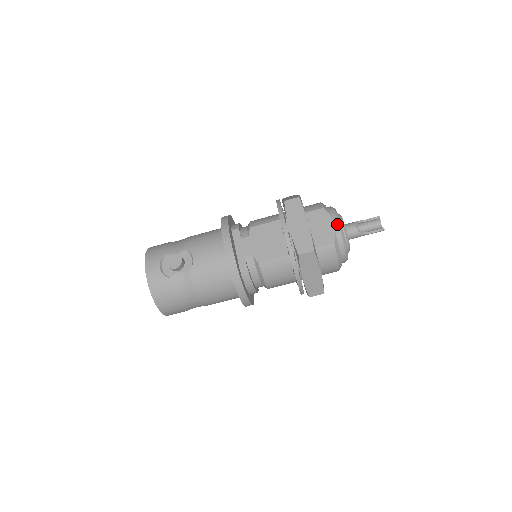
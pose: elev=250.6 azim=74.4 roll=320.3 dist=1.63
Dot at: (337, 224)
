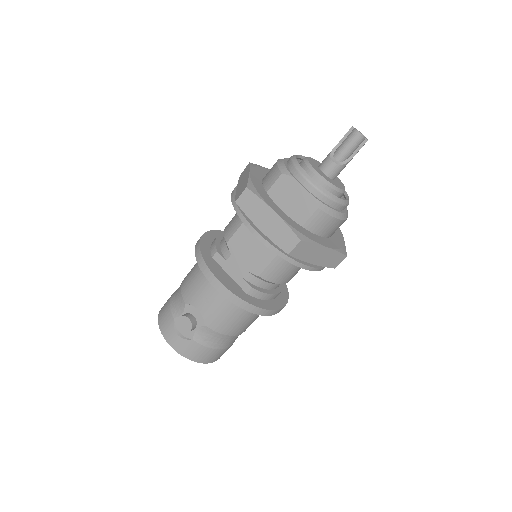
Dot at: (308, 183)
